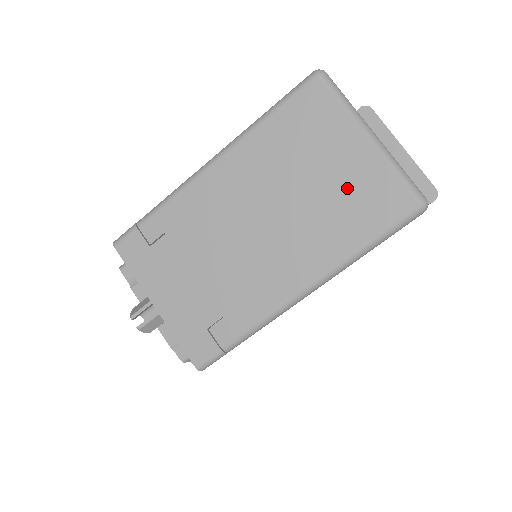
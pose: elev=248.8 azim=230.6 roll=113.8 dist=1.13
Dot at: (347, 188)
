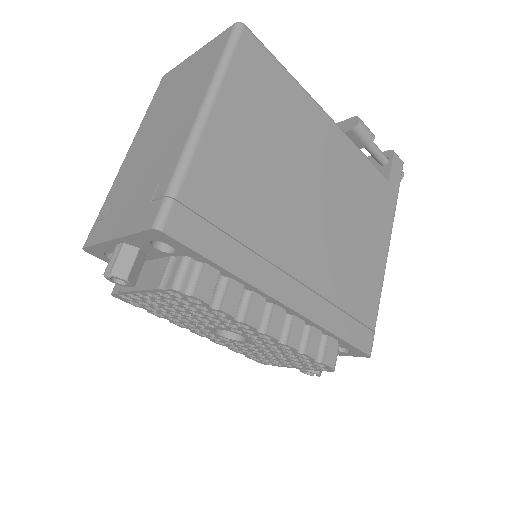
Dot at: (196, 68)
